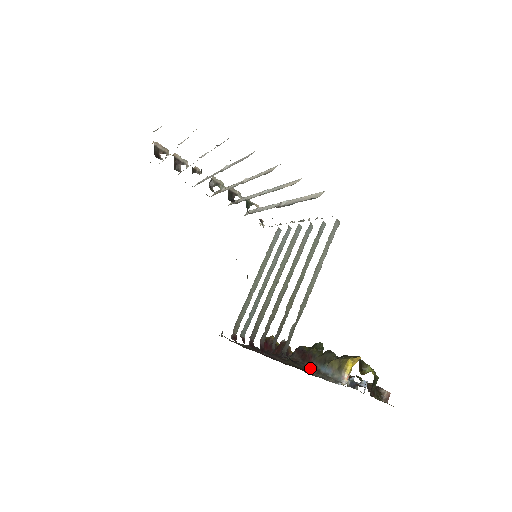
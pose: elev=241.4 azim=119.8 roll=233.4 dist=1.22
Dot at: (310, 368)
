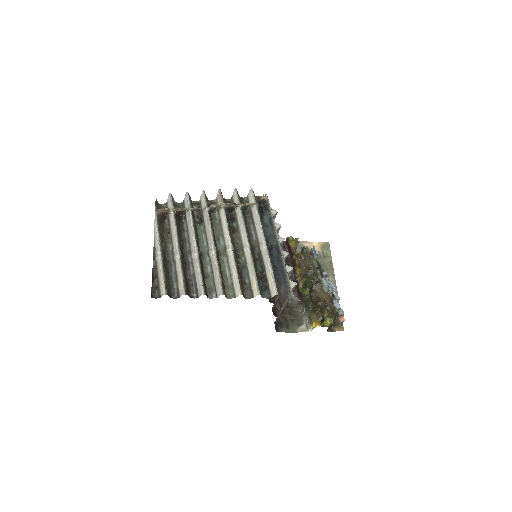
Dot at: (301, 301)
